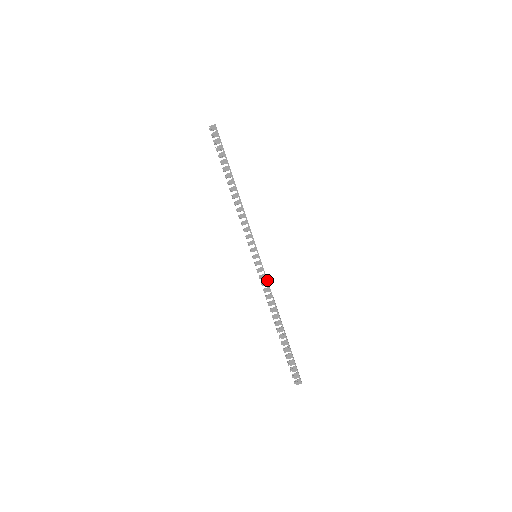
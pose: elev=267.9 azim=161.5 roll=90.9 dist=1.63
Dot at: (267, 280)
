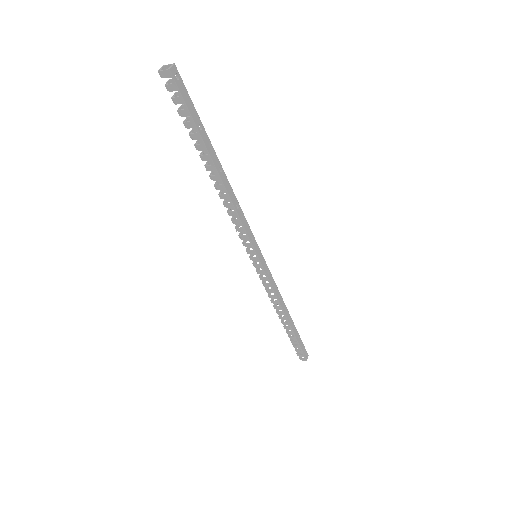
Dot at: (270, 283)
